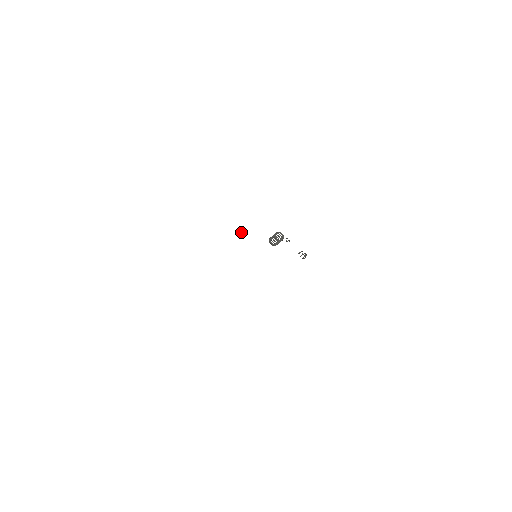
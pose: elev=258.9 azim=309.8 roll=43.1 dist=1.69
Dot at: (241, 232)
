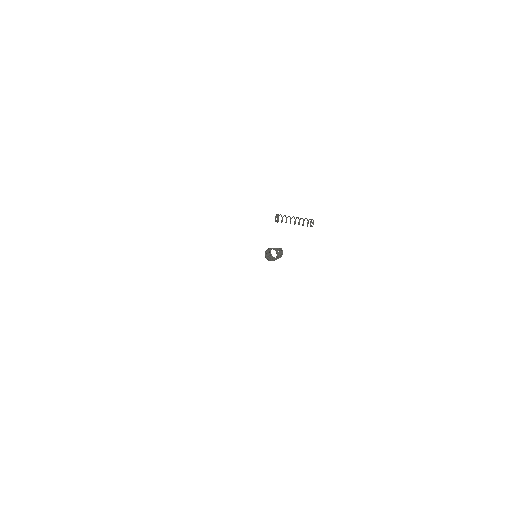
Dot at: (226, 253)
